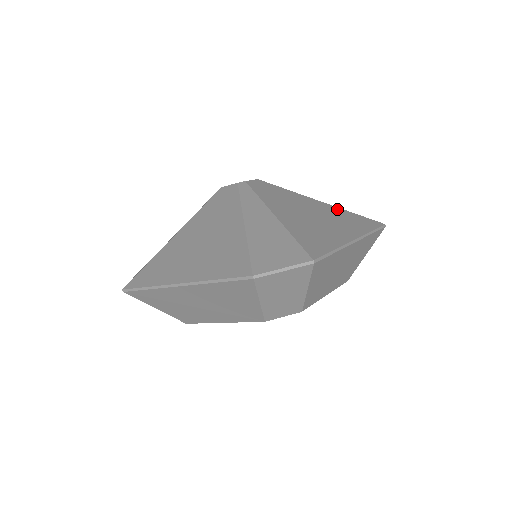
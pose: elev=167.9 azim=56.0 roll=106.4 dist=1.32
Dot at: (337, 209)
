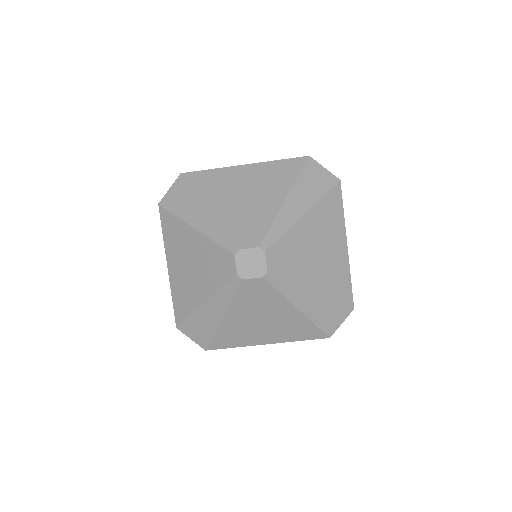
Dot at: (316, 210)
